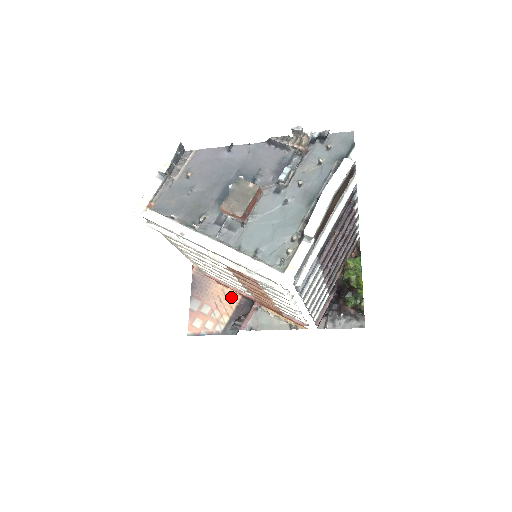
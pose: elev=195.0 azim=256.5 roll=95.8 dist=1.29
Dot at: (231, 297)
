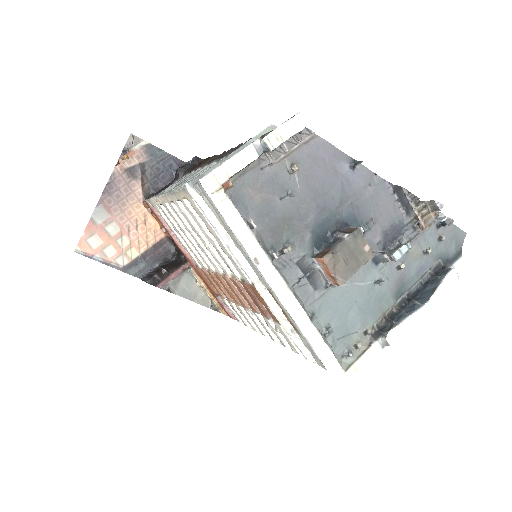
Dot at: (152, 230)
